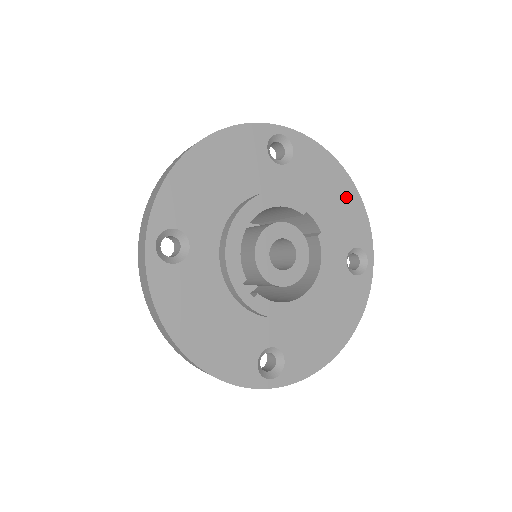
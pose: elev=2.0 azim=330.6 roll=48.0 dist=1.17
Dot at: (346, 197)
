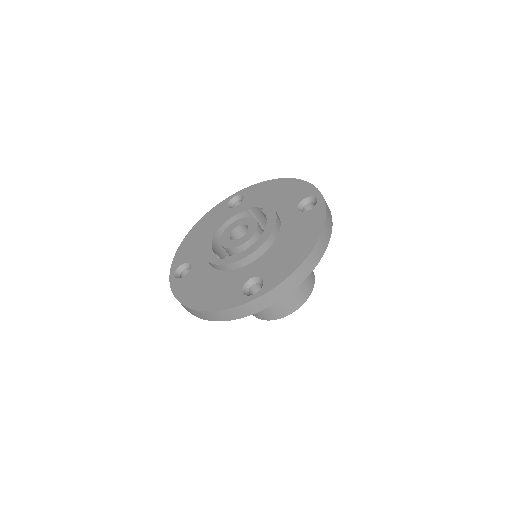
Dot at: (286, 187)
